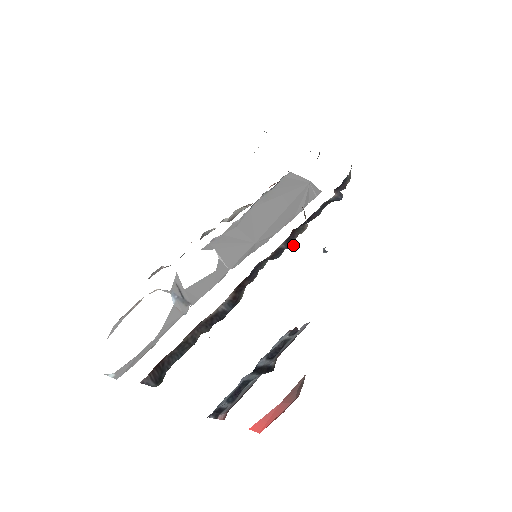
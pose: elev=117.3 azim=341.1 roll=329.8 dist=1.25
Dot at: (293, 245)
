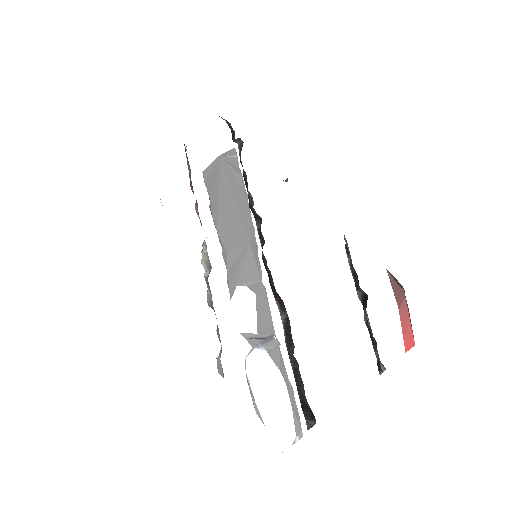
Dot at: (260, 218)
